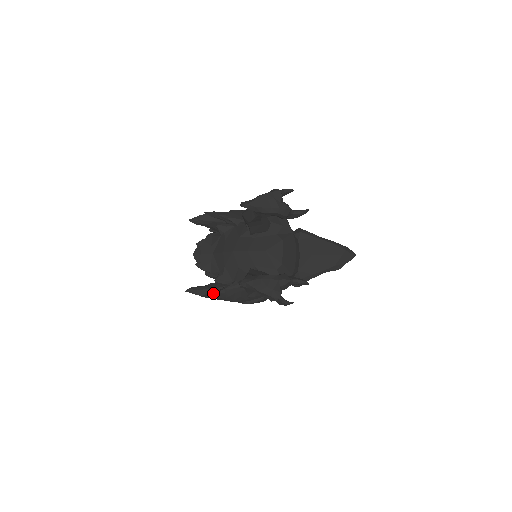
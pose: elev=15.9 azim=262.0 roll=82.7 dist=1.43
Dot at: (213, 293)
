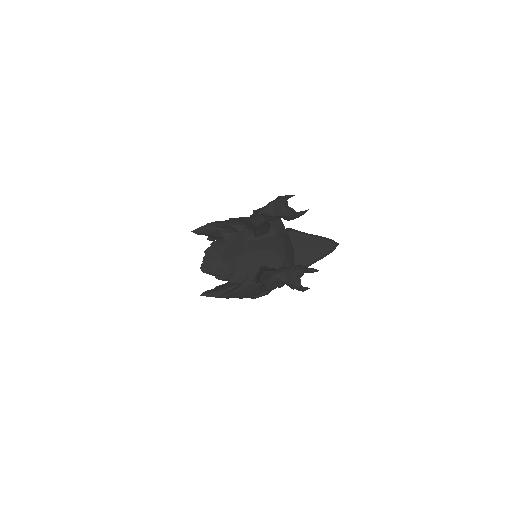
Dot at: (229, 293)
